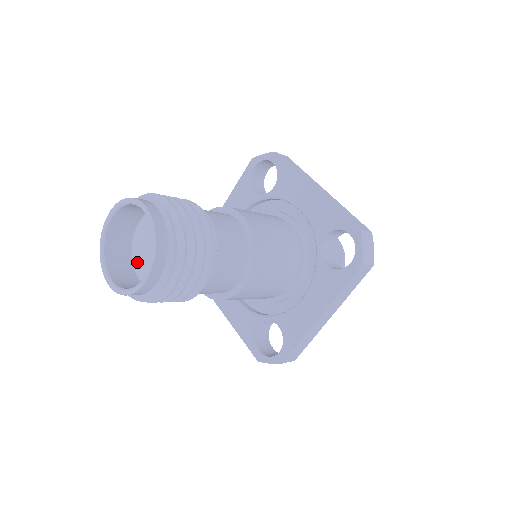
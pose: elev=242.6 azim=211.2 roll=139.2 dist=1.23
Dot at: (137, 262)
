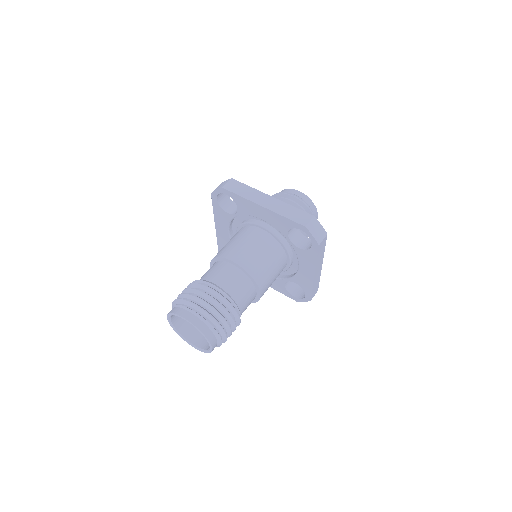
Dot at: occluded
